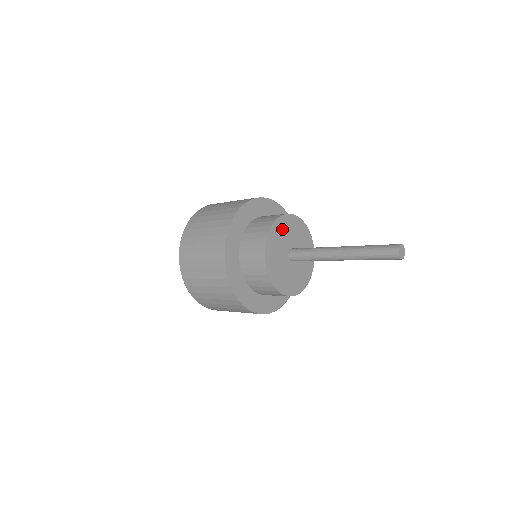
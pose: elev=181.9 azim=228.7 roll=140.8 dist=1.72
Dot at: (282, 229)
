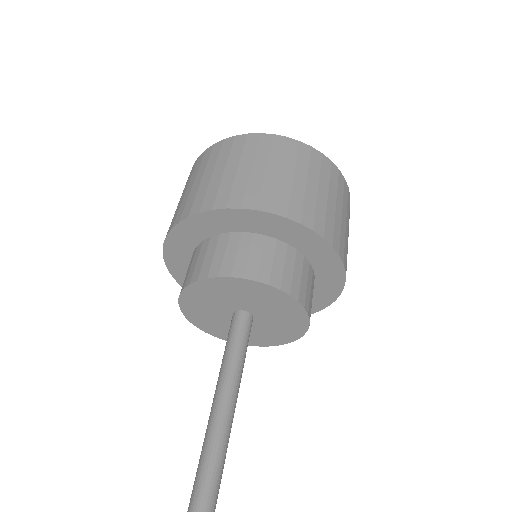
Dot at: (218, 290)
